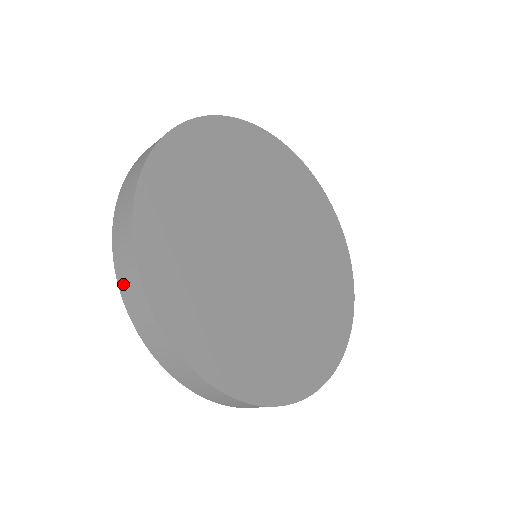
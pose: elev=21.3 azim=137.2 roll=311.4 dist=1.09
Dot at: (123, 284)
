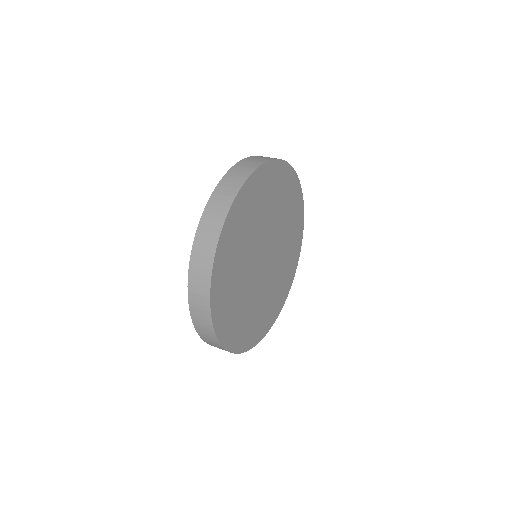
Dot at: occluded
